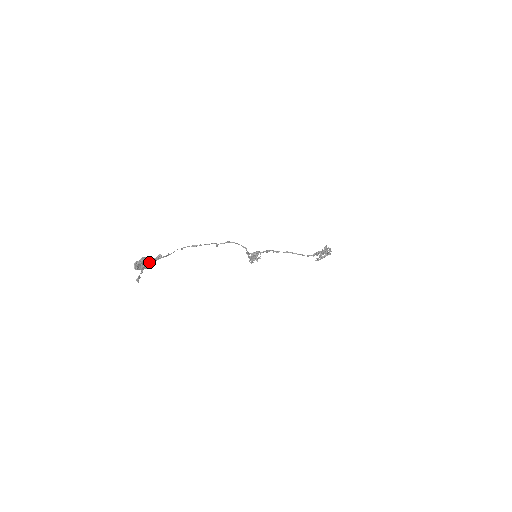
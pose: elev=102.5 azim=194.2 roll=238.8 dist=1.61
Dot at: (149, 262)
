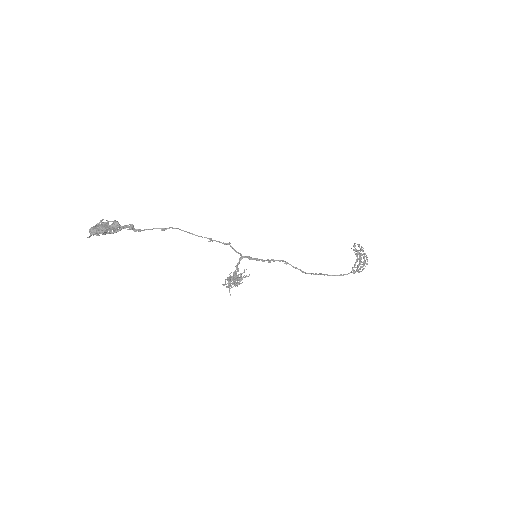
Dot at: (115, 226)
